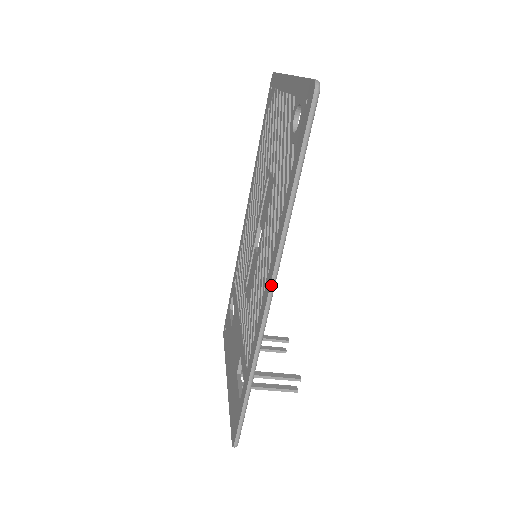
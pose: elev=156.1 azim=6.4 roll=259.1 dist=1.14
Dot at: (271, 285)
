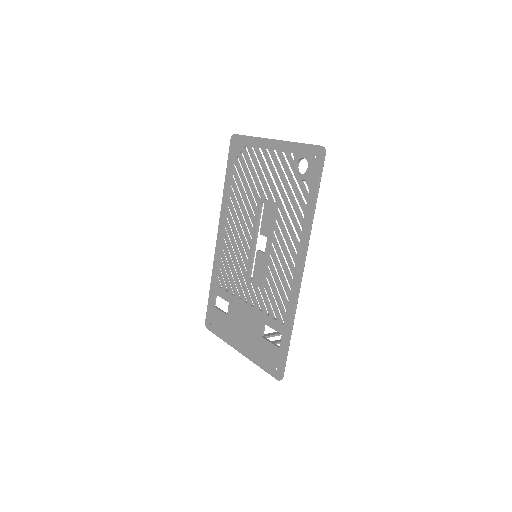
Dot at: (304, 264)
